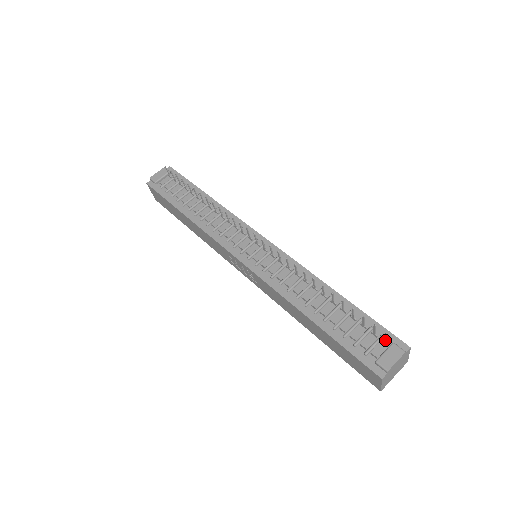
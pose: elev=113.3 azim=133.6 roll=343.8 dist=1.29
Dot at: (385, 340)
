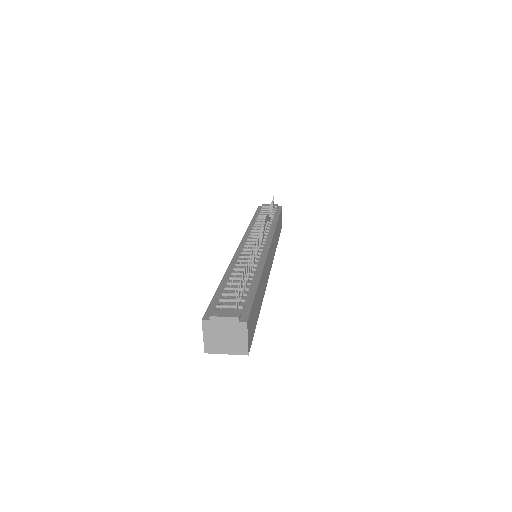
Dot at: (236, 302)
